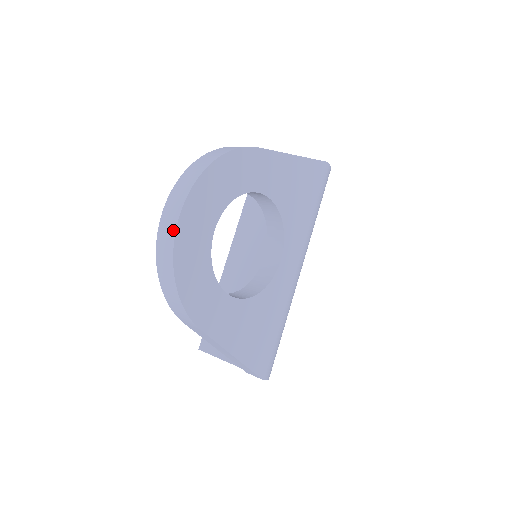
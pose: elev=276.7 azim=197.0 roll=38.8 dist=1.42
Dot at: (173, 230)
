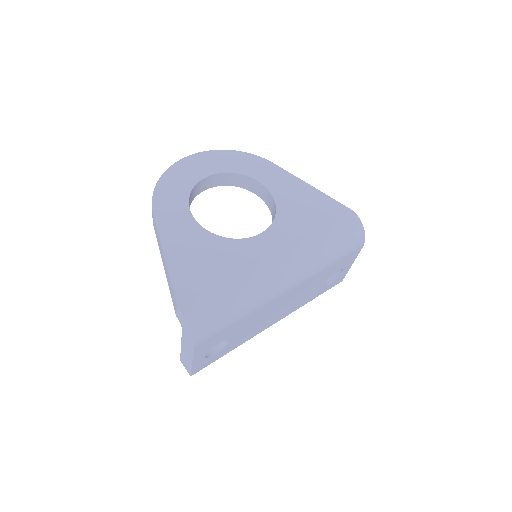
Dot at: (181, 161)
